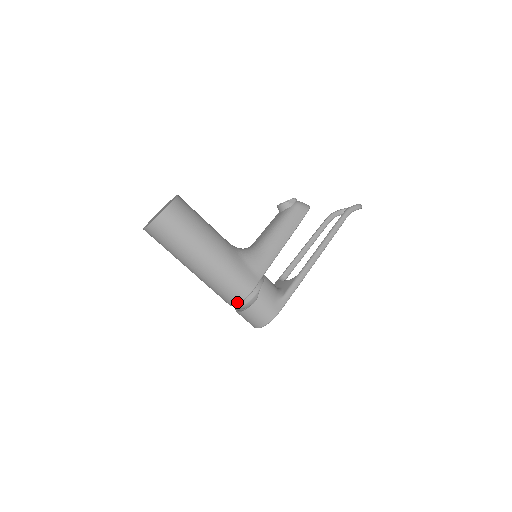
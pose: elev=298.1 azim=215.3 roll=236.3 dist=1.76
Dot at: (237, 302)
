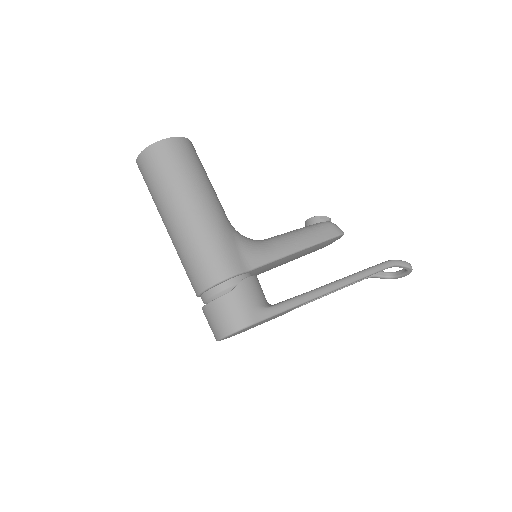
Dot at: (206, 286)
